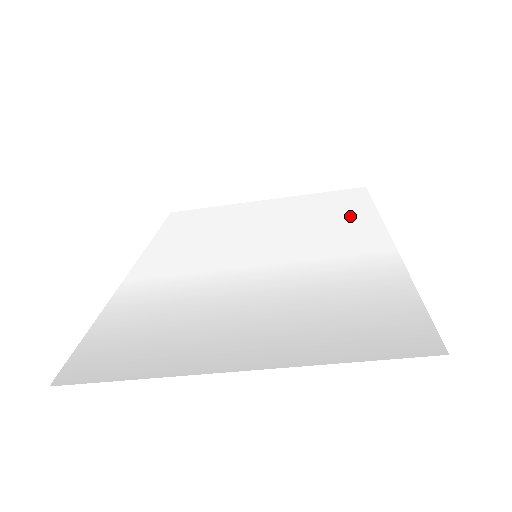
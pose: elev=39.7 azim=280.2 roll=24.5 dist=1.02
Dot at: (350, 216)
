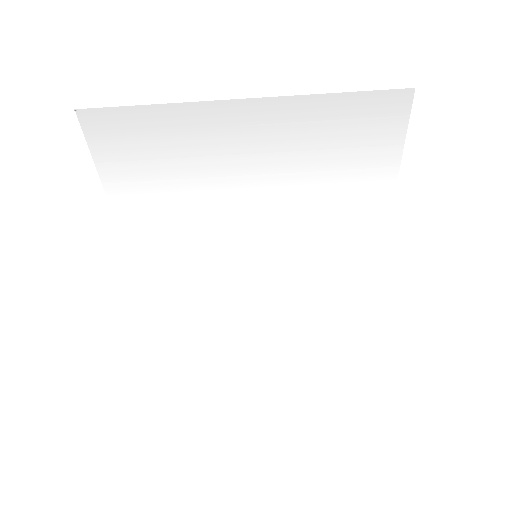
Dot at: (347, 297)
